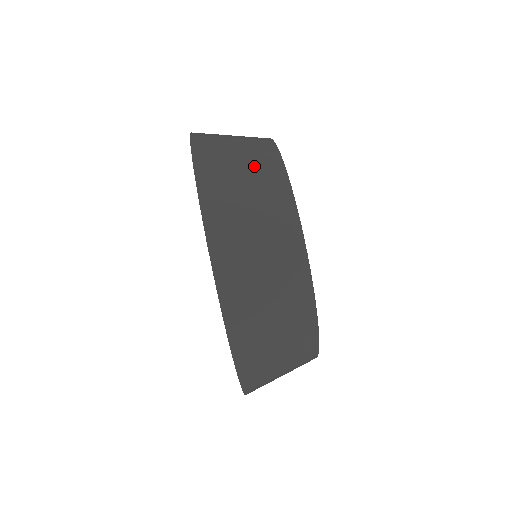
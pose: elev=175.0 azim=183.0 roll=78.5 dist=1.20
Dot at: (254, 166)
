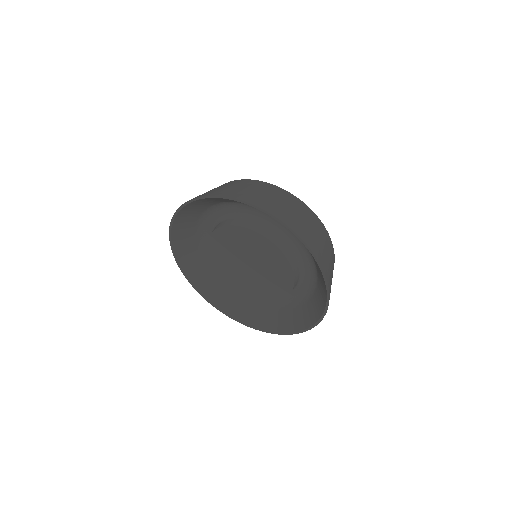
Dot at: (243, 185)
